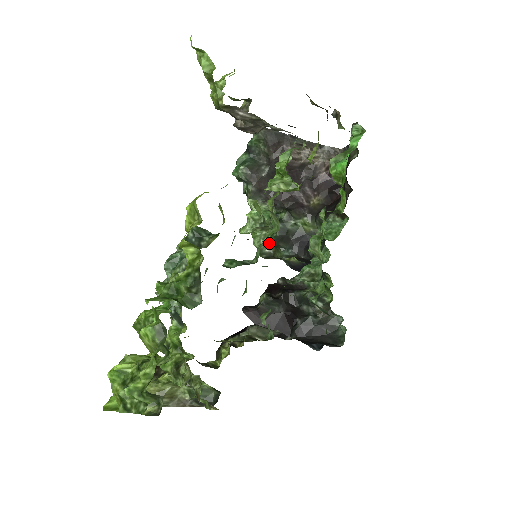
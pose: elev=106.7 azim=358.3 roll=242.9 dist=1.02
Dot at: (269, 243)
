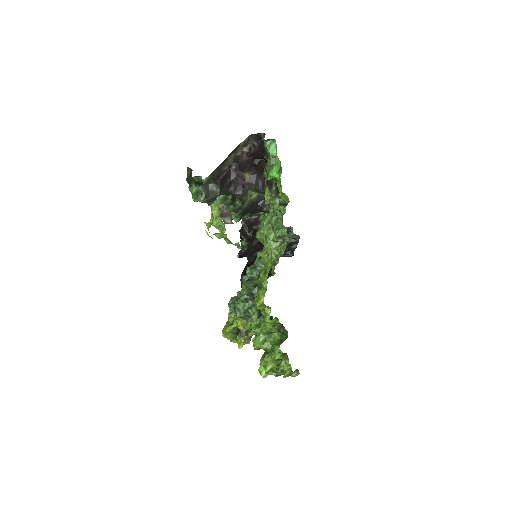
Dot at: occluded
